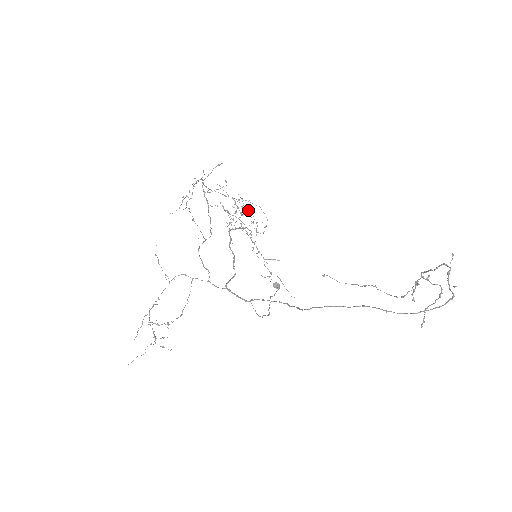
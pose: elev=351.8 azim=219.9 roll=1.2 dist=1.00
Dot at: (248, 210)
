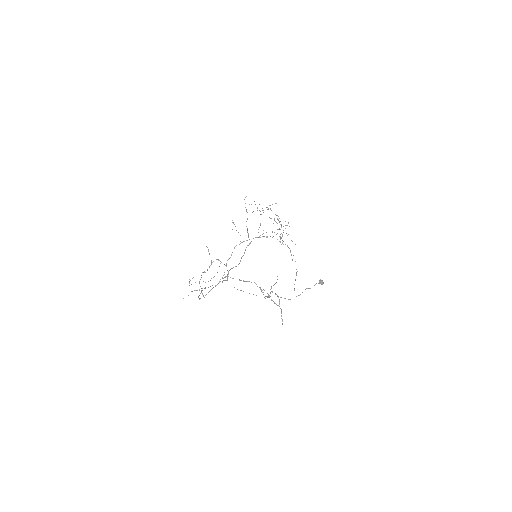
Dot at: (285, 225)
